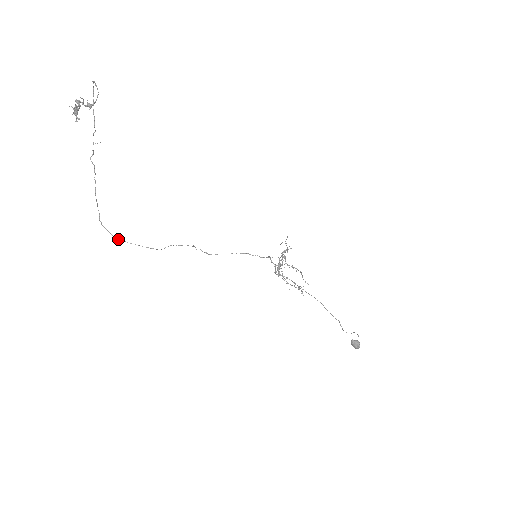
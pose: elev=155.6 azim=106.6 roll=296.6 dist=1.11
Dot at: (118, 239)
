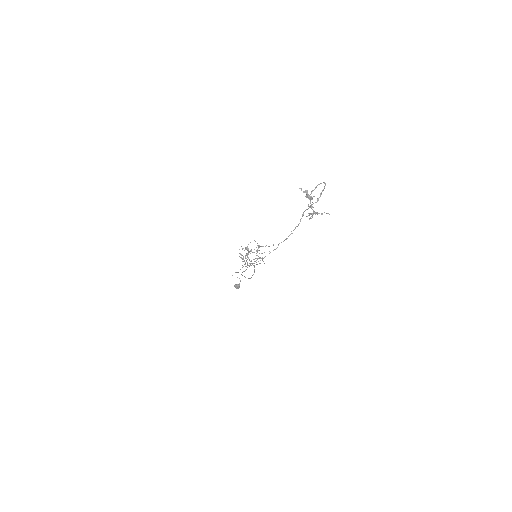
Dot at: (242, 275)
